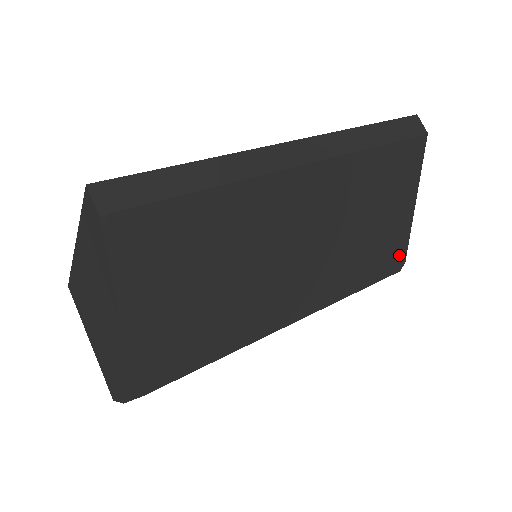
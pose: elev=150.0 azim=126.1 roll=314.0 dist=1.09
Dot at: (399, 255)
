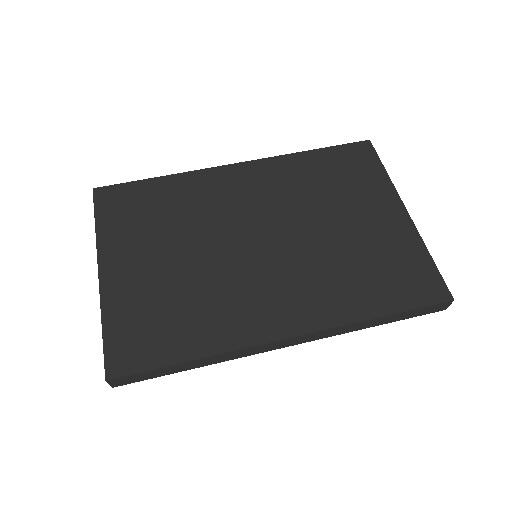
Dot at: occluded
